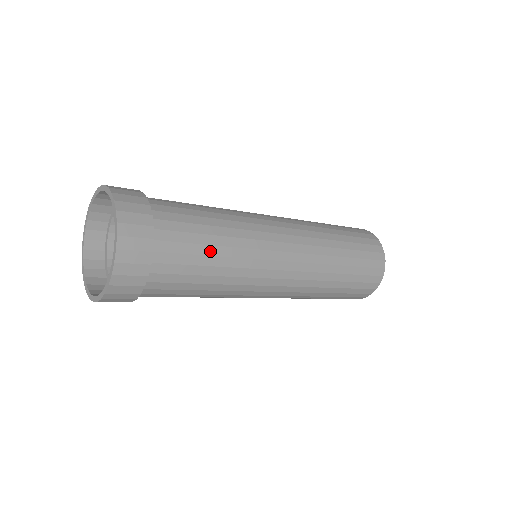
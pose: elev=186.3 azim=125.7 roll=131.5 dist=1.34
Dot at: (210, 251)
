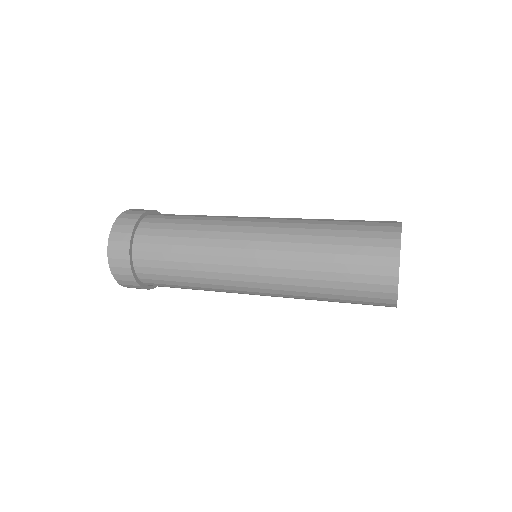
Dot at: (174, 258)
